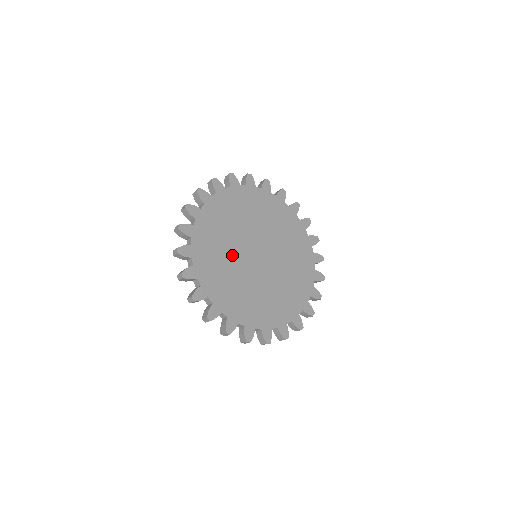
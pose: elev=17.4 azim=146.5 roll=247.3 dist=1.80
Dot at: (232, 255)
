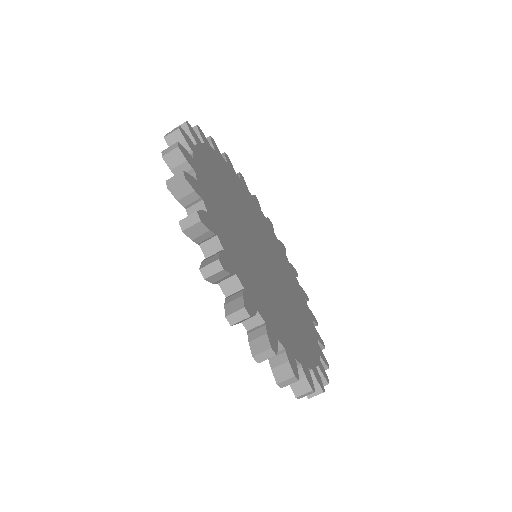
Dot at: (241, 232)
